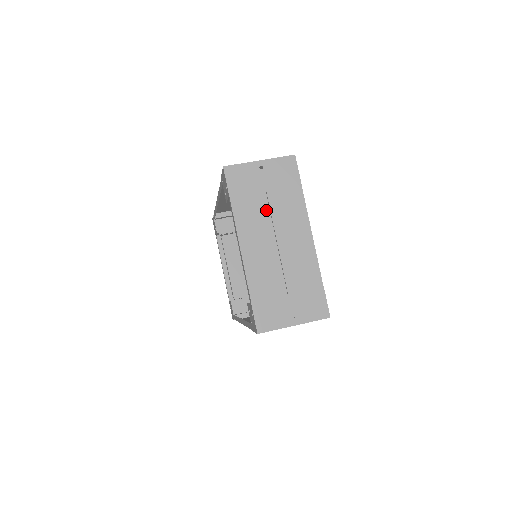
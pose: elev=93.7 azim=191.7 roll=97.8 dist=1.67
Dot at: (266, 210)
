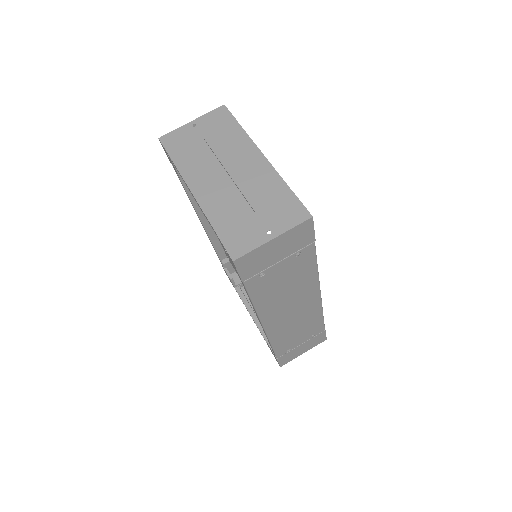
Dot at: (209, 153)
